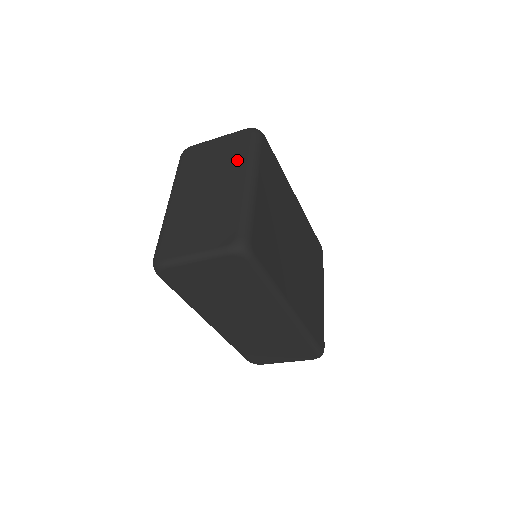
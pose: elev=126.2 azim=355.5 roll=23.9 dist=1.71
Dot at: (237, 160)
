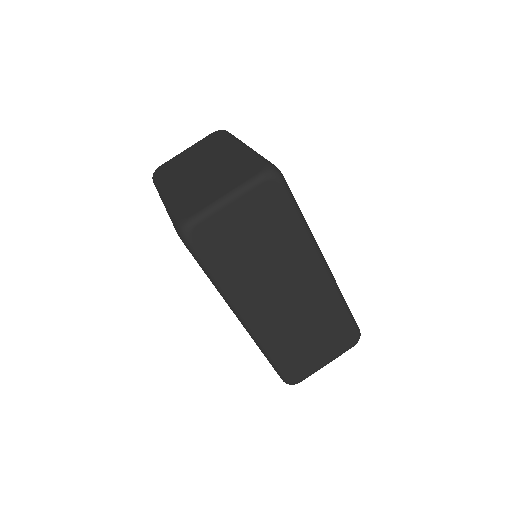
Dot at: (220, 144)
